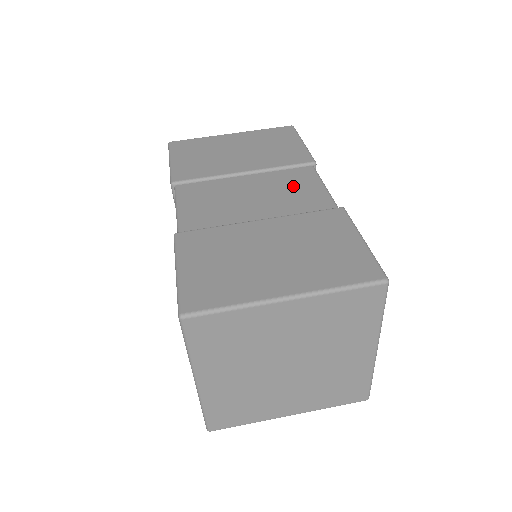
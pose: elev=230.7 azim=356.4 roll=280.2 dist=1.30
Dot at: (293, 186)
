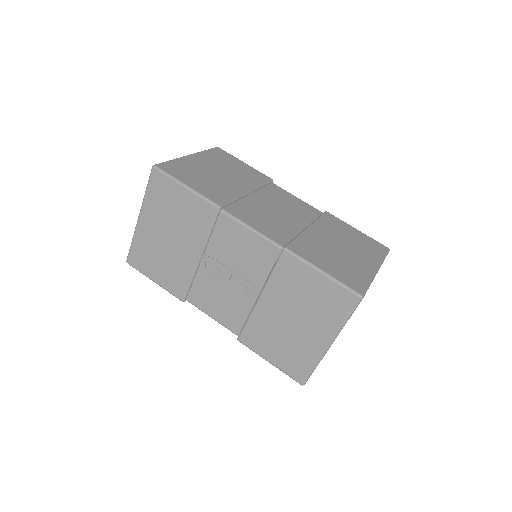
Dot at: (285, 200)
